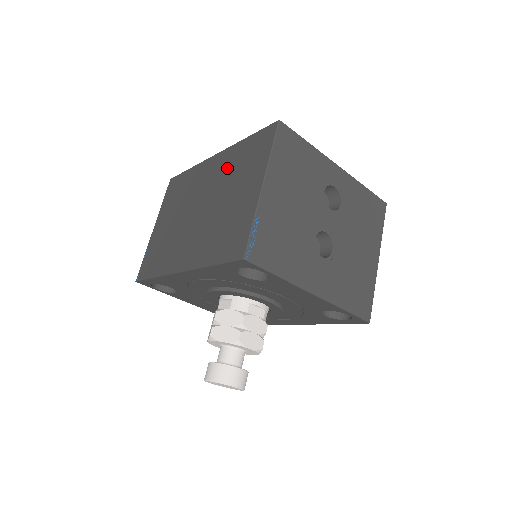
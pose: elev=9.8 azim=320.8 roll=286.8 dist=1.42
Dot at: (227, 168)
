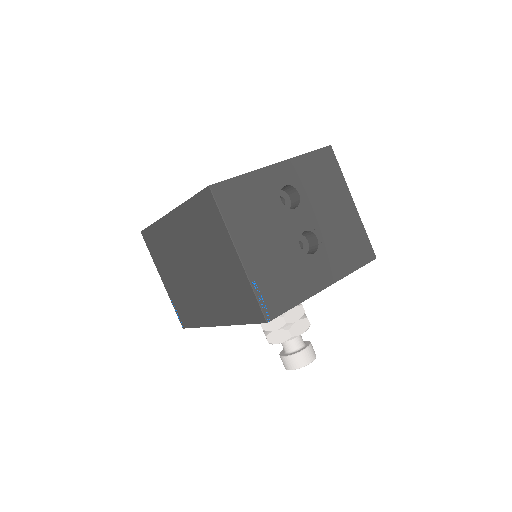
Dot at: (191, 231)
